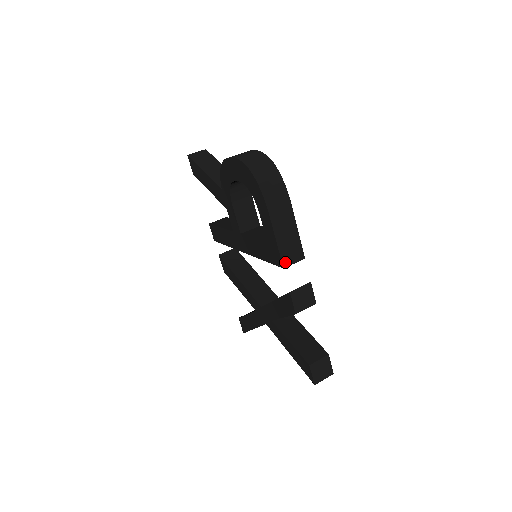
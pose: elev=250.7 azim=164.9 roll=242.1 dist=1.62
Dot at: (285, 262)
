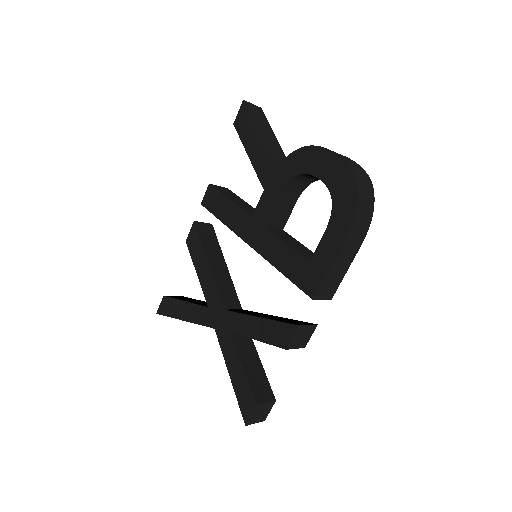
Dot at: (318, 294)
